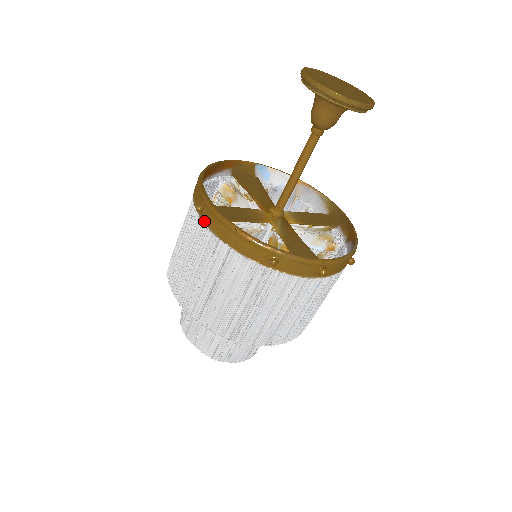
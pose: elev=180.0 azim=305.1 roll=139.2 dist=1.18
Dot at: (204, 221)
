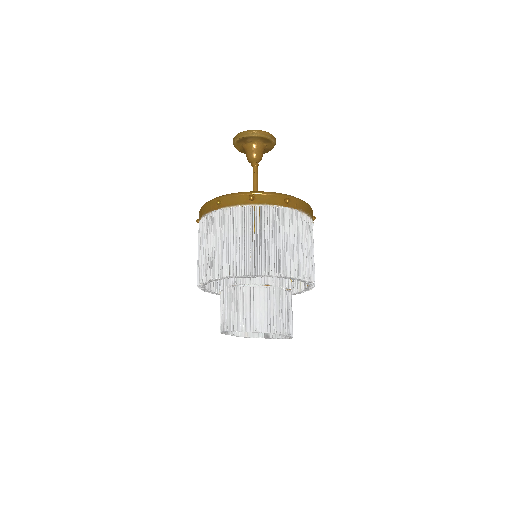
Dot at: occluded
